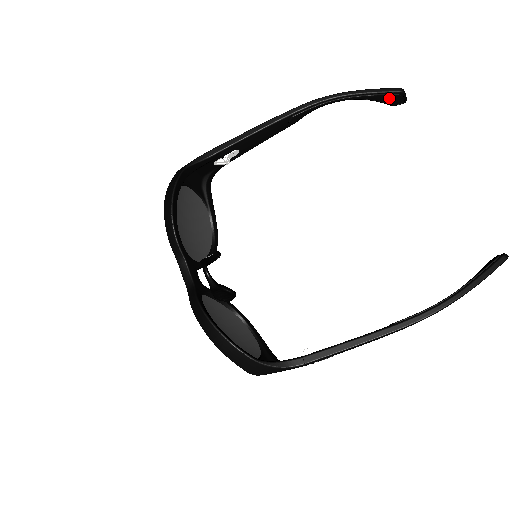
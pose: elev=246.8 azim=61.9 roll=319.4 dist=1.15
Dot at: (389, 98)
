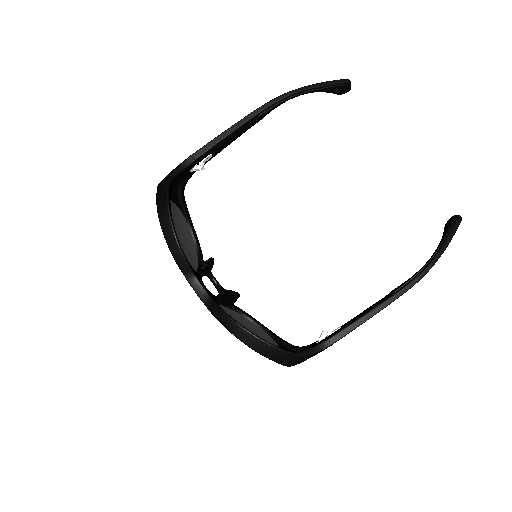
Dot at: (339, 89)
